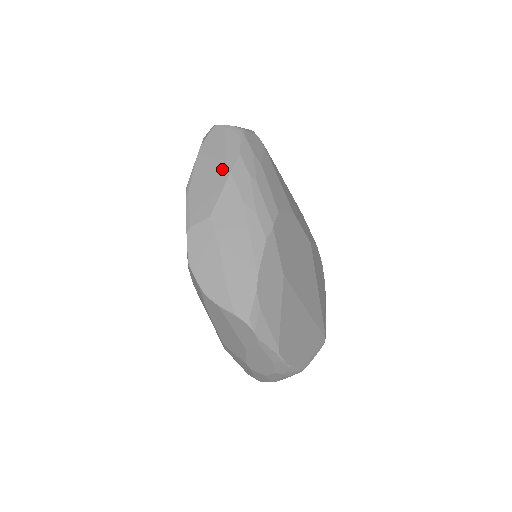
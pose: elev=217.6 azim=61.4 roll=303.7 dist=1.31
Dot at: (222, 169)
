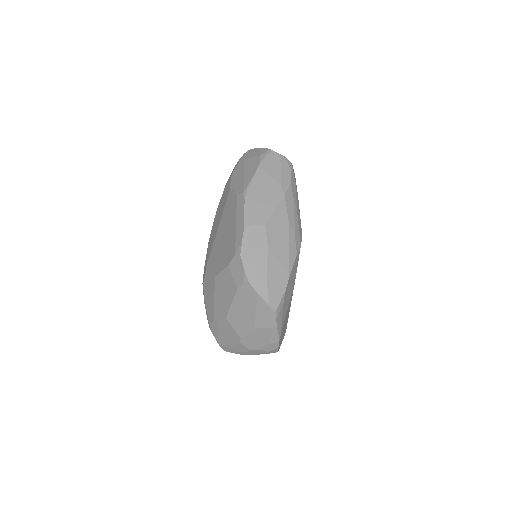
Dot at: (278, 190)
